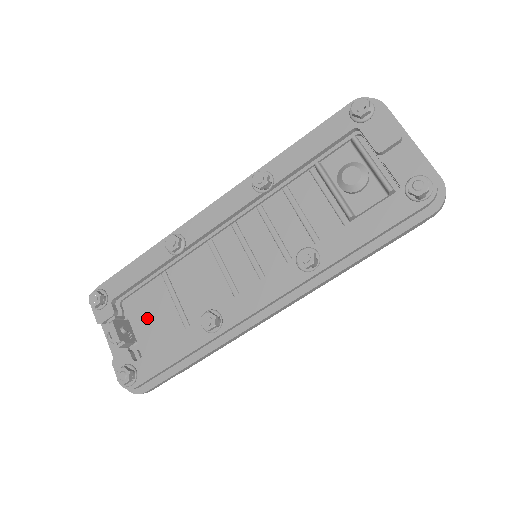
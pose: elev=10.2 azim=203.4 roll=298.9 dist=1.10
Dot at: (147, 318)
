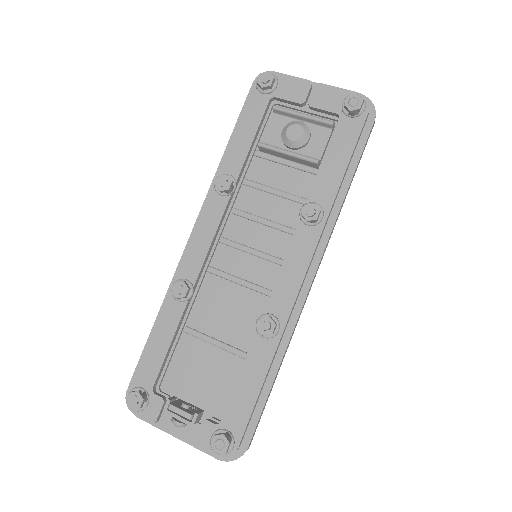
Dot at: (197, 381)
